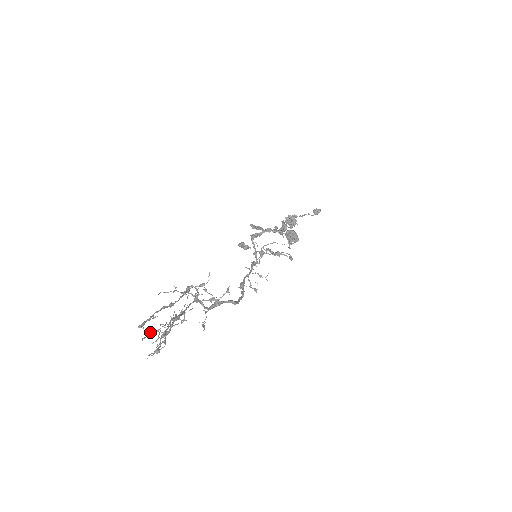
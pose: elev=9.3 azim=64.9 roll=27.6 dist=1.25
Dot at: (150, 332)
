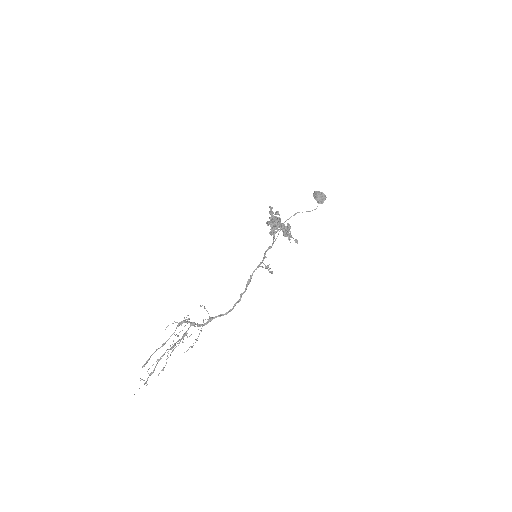
Dot at: (156, 361)
